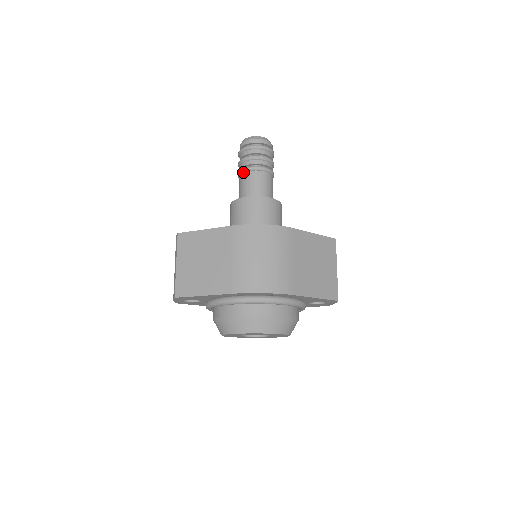
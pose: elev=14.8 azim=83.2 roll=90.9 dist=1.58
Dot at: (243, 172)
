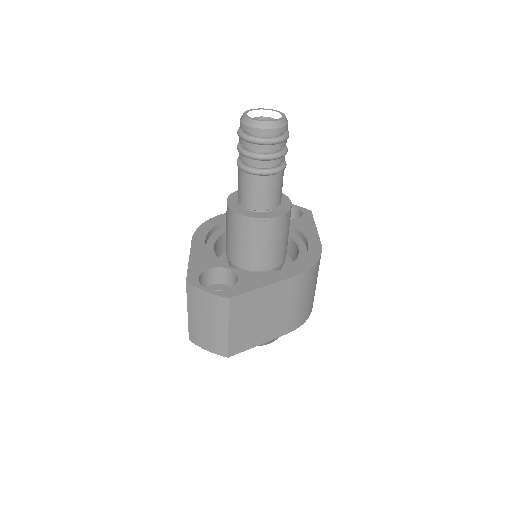
Dot at: (265, 175)
